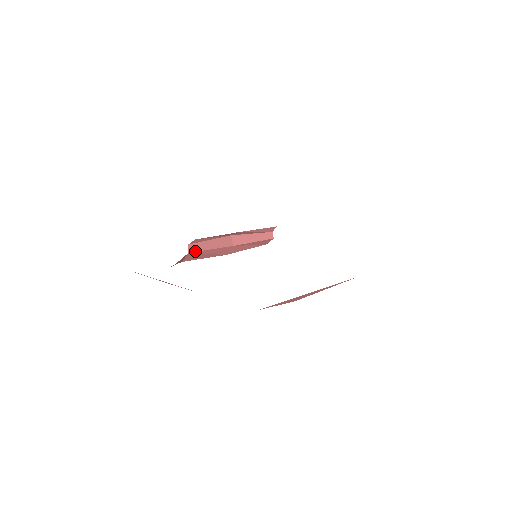
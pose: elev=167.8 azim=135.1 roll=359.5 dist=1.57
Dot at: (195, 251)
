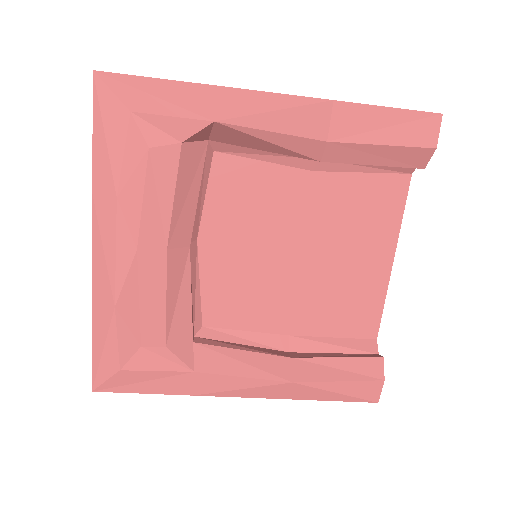
Dot at: (207, 344)
